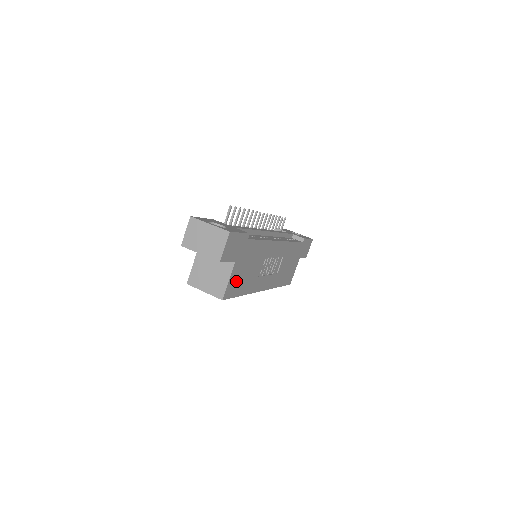
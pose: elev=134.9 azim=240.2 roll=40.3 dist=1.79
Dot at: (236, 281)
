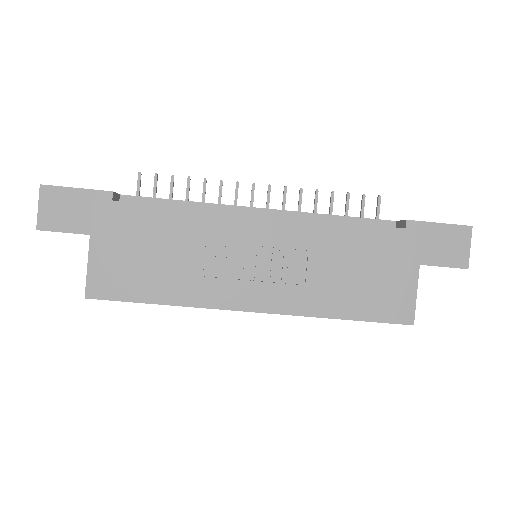
Dot at: (117, 272)
